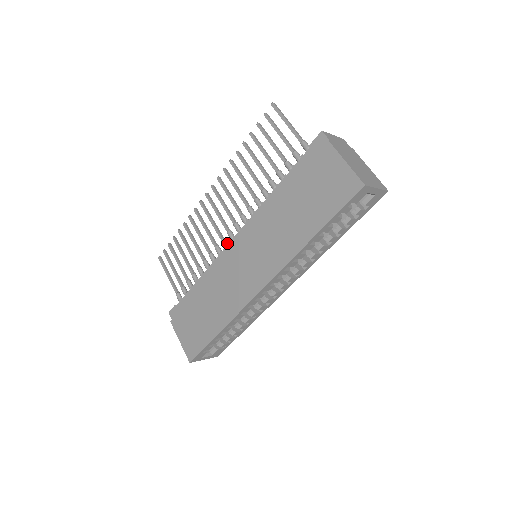
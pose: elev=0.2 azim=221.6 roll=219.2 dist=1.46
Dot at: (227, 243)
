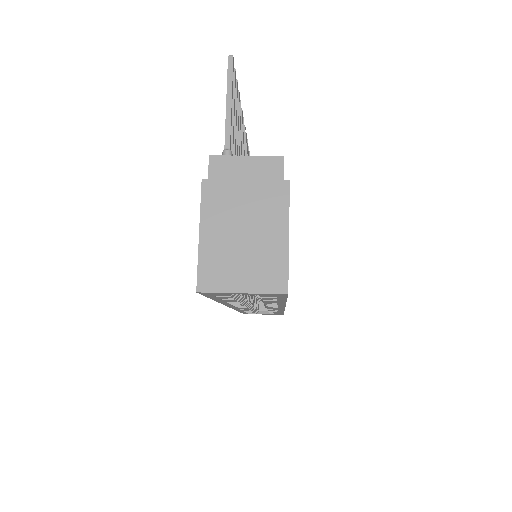
Dot at: occluded
